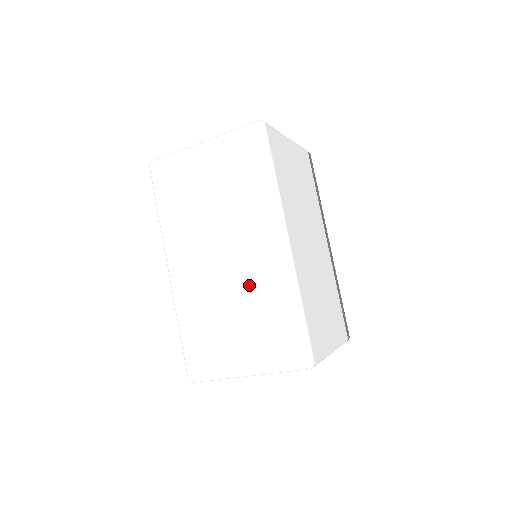
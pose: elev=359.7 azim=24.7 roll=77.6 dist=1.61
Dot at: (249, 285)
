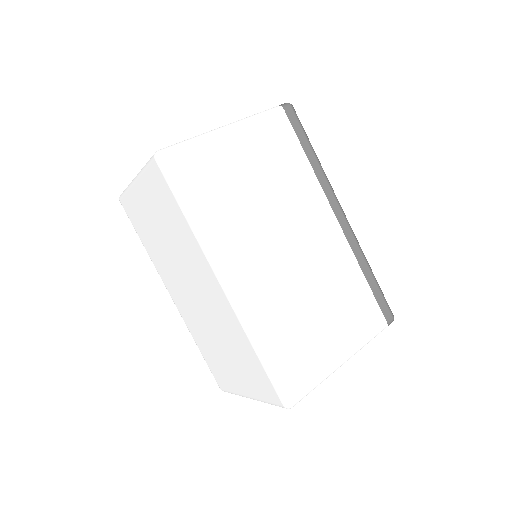
Dot at: (219, 323)
